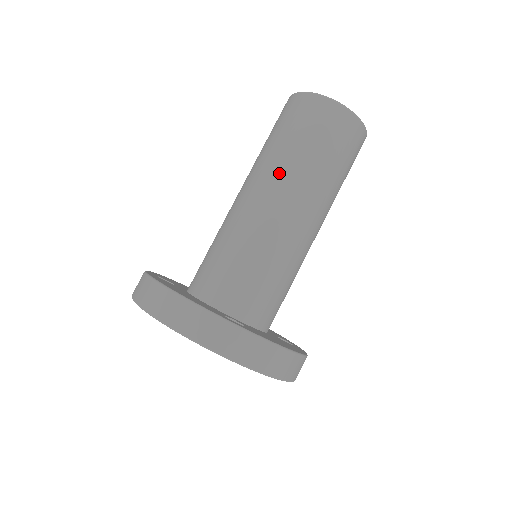
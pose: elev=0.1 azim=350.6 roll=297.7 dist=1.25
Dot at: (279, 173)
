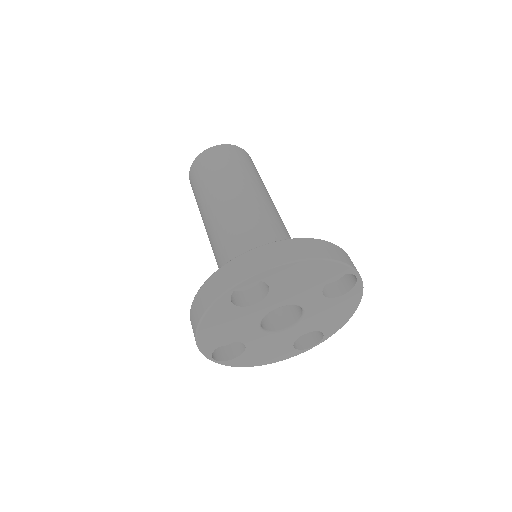
Dot at: (206, 206)
